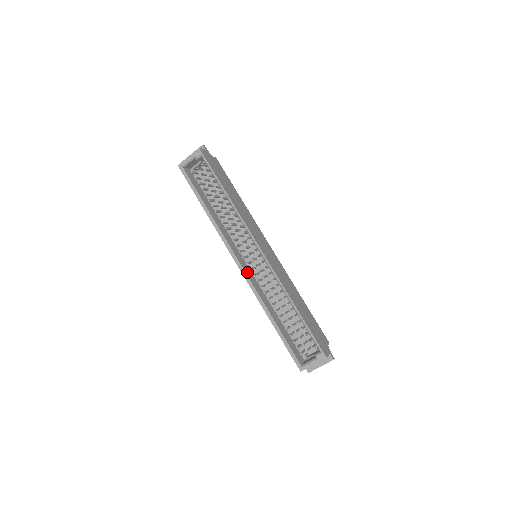
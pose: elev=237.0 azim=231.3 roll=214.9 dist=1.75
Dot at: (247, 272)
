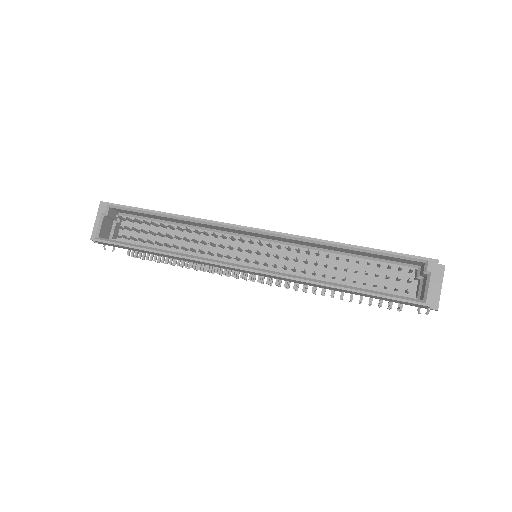
Dot at: (263, 270)
